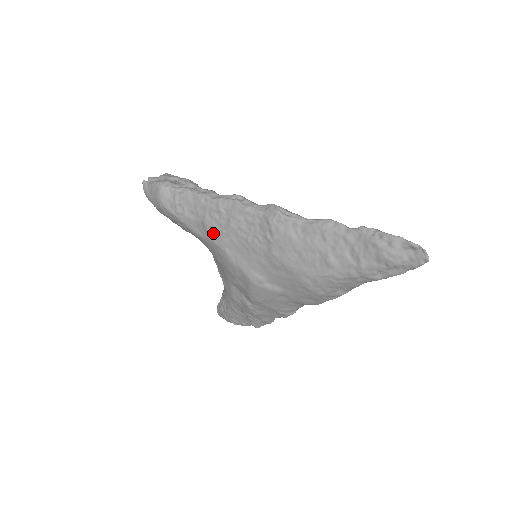
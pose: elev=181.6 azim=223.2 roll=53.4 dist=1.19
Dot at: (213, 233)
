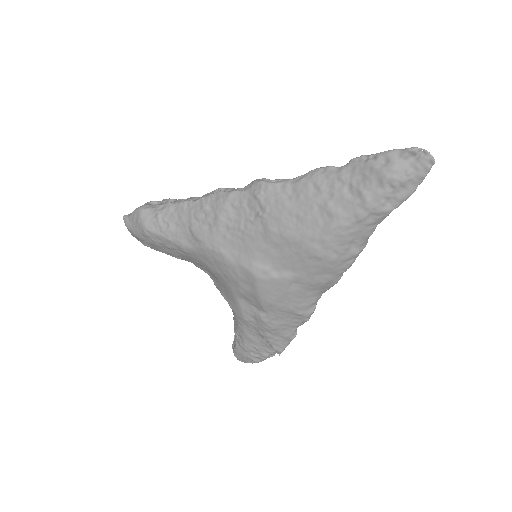
Dot at: (203, 237)
